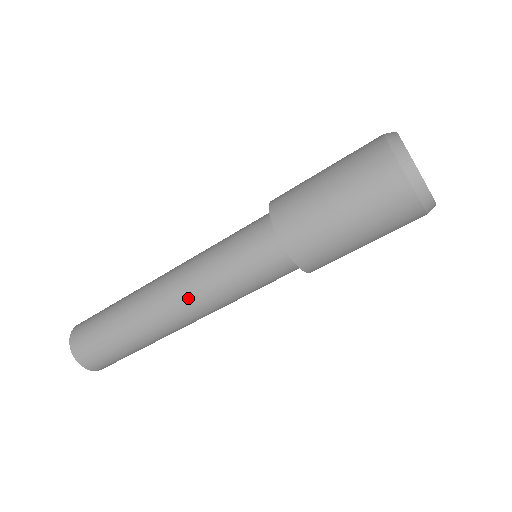
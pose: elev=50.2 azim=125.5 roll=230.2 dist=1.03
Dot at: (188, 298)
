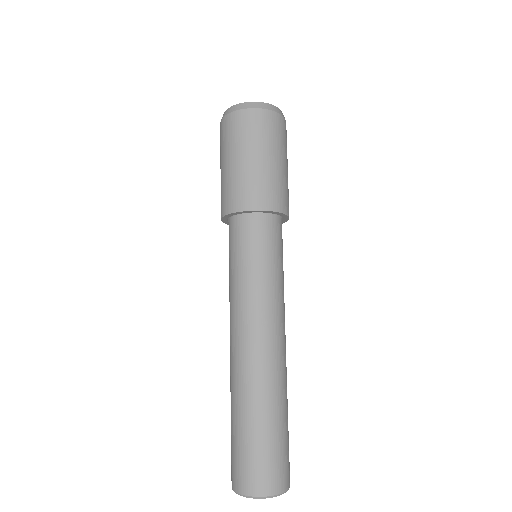
Dot at: (232, 322)
